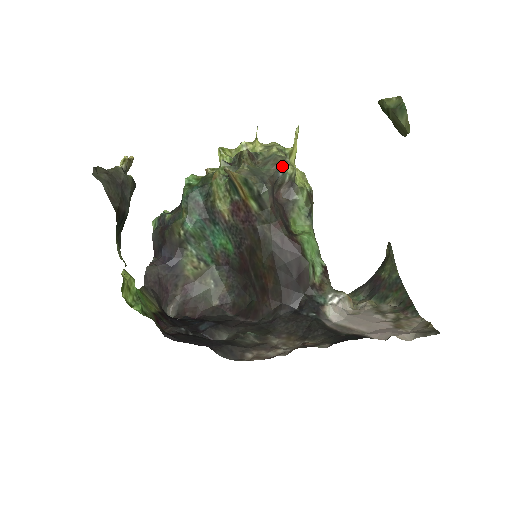
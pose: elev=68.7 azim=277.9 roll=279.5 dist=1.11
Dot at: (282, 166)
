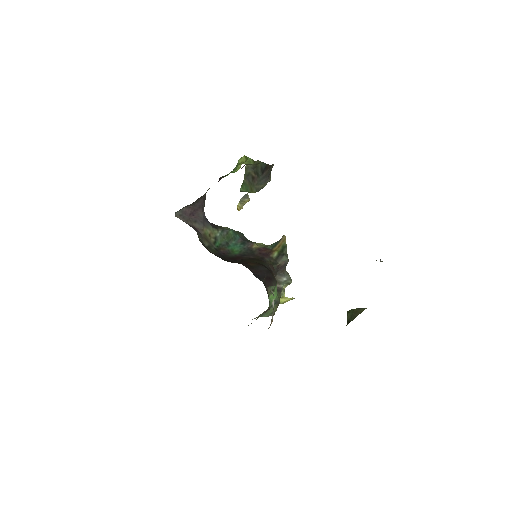
Dot at: (288, 278)
